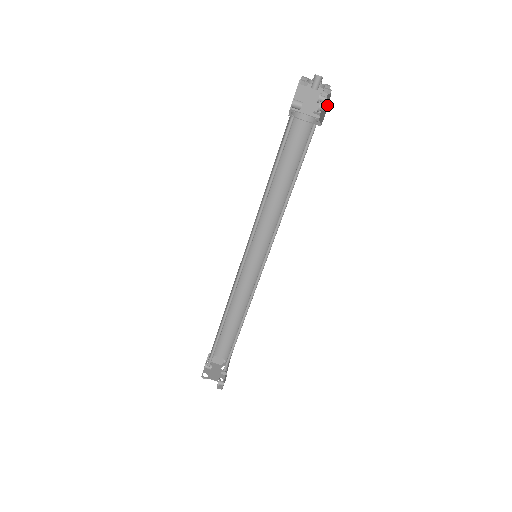
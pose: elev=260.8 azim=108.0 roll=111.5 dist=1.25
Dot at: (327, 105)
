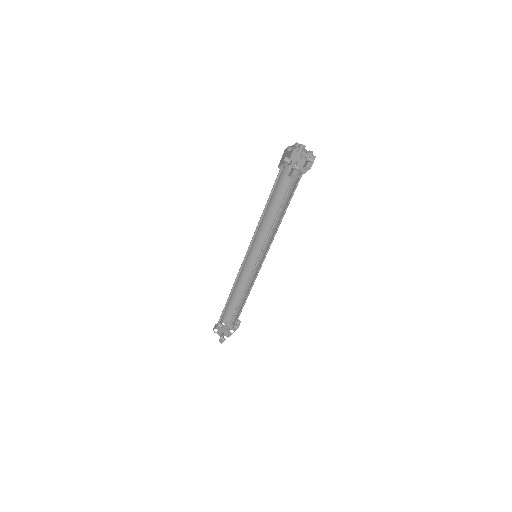
Dot at: occluded
